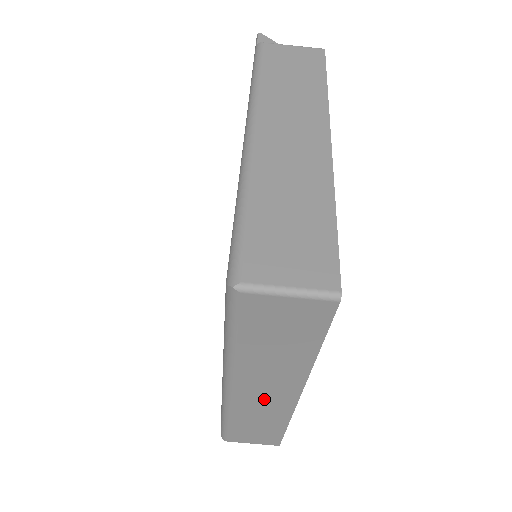
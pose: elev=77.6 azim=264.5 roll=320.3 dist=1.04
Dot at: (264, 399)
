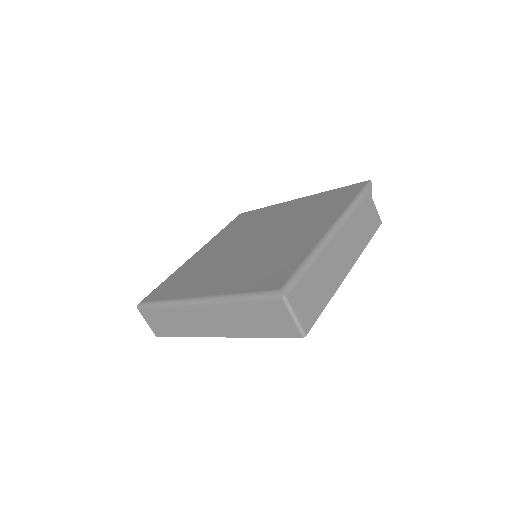
Dot at: (202, 321)
